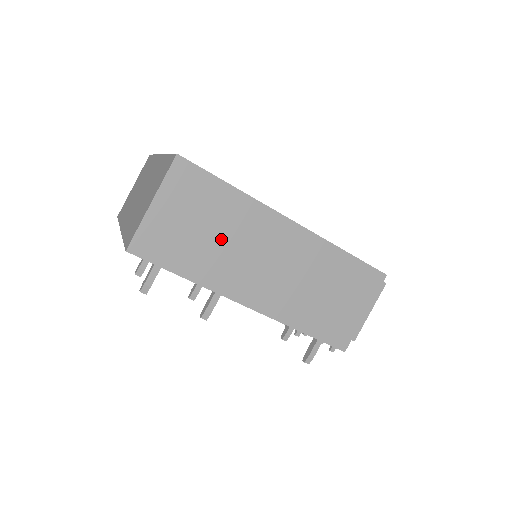
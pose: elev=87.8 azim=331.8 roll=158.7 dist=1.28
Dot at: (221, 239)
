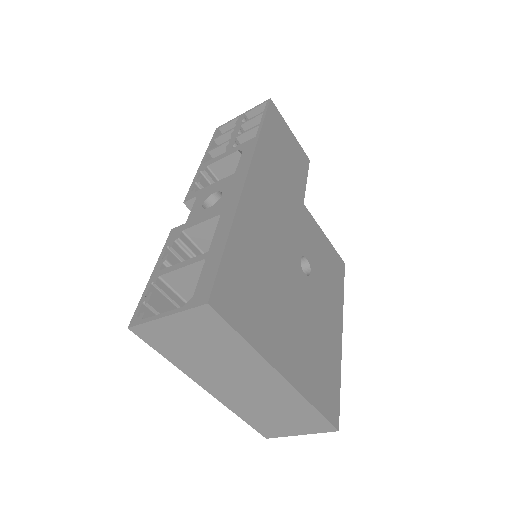
Dot at: occluded
